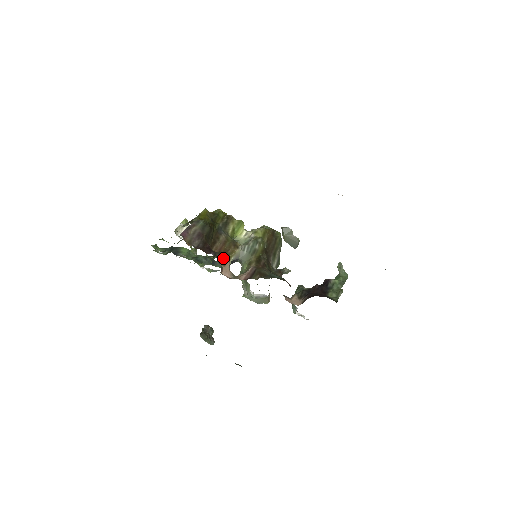
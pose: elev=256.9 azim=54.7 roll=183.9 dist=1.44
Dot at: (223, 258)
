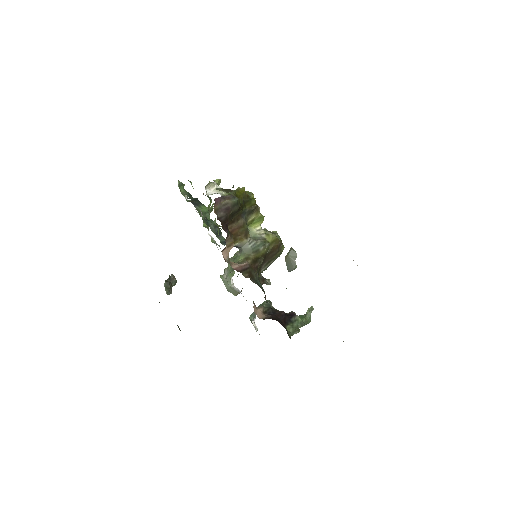
Dot at: (231, 240)
